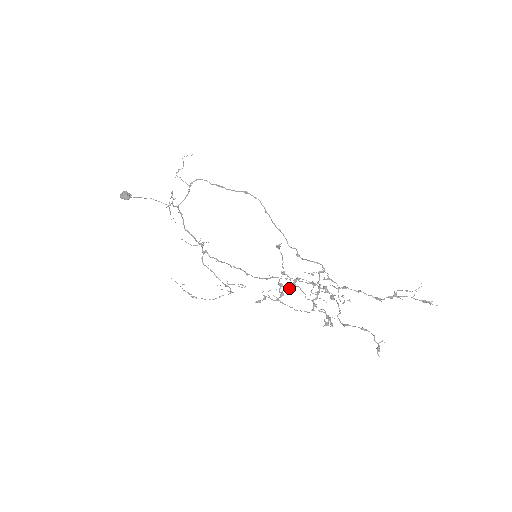
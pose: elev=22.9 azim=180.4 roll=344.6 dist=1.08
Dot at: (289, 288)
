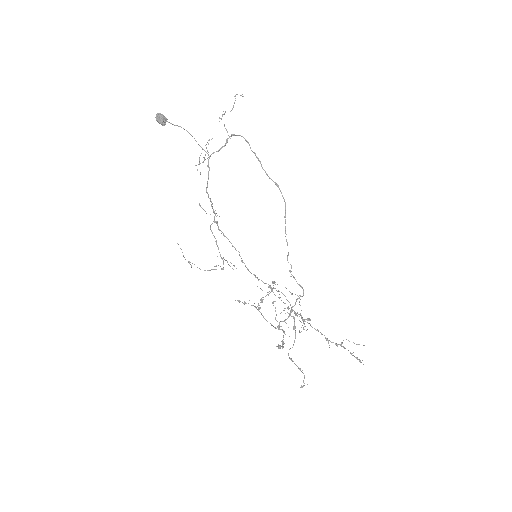
Dot at: occluded
